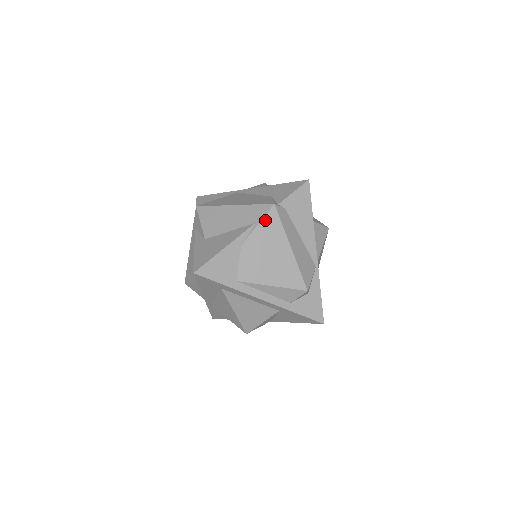
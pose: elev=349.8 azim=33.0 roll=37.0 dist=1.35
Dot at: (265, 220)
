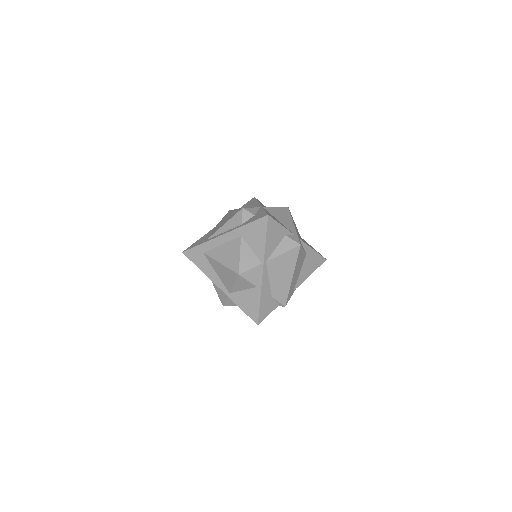
Dot at: occluded
